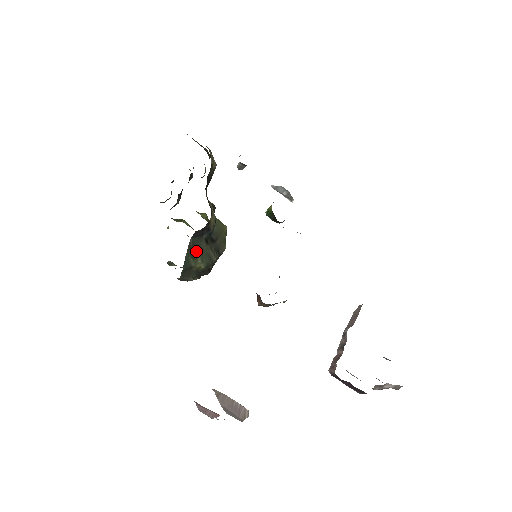
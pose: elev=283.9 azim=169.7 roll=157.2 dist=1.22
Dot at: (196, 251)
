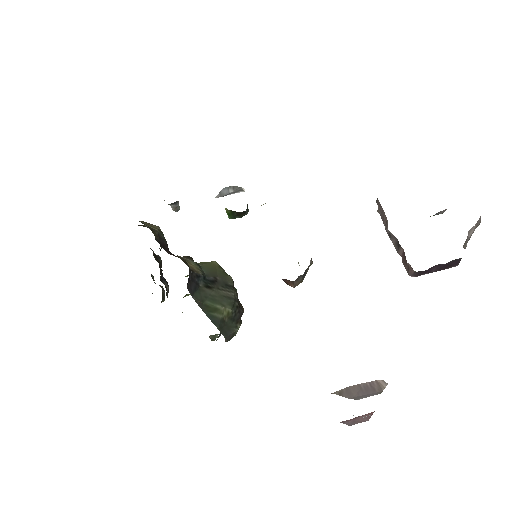
Dot at: (209, 303)
